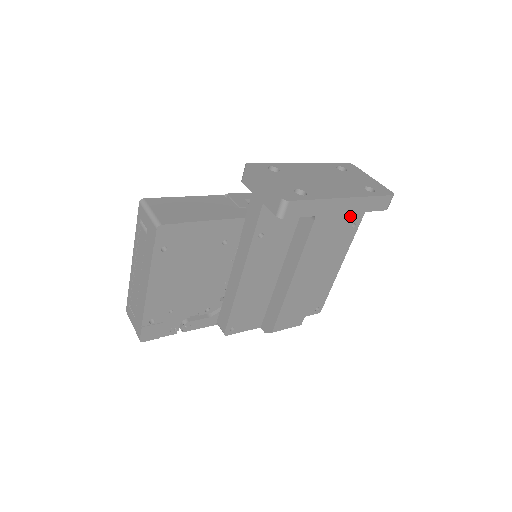
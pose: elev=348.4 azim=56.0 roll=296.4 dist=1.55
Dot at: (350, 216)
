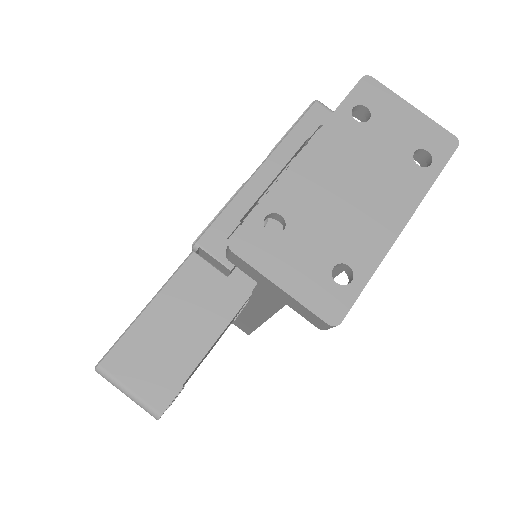
Dot at: occluded
